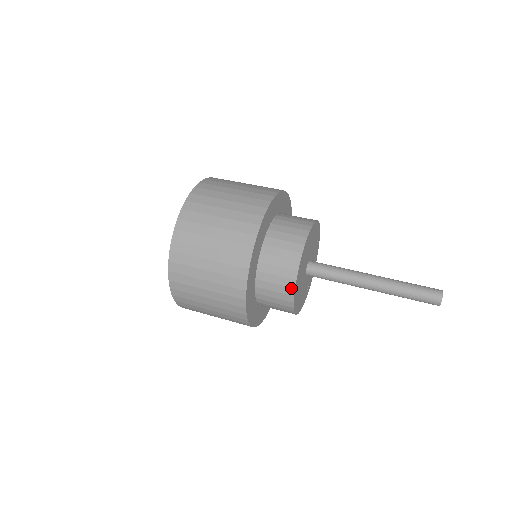
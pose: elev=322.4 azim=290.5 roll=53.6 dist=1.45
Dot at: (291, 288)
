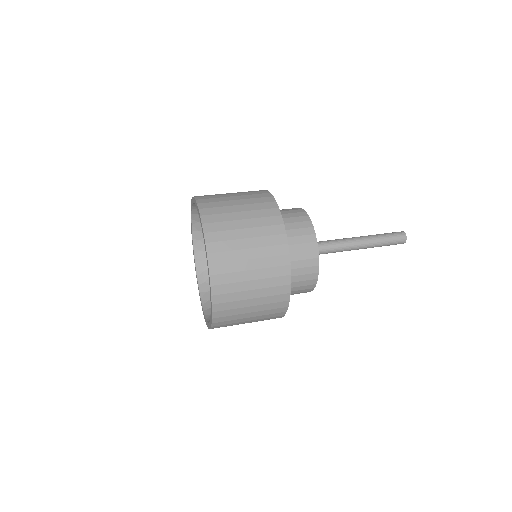
Dot at: (314, 280)
